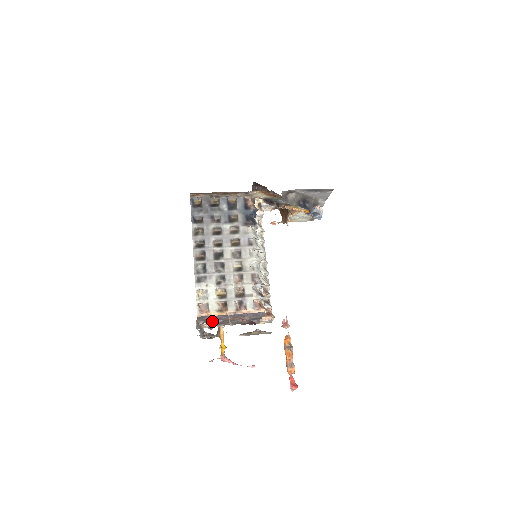
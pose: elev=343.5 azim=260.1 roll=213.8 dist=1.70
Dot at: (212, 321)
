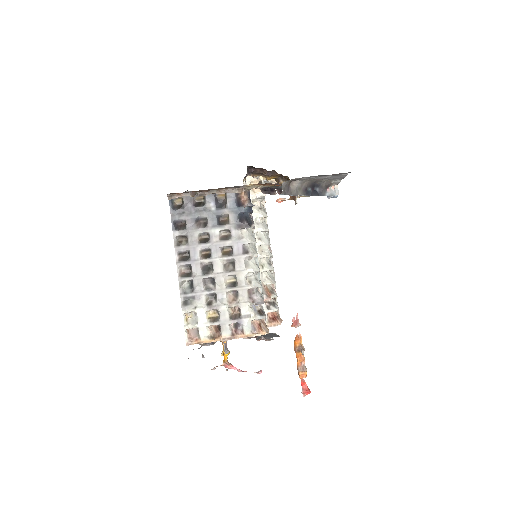
Dot at: occluded
